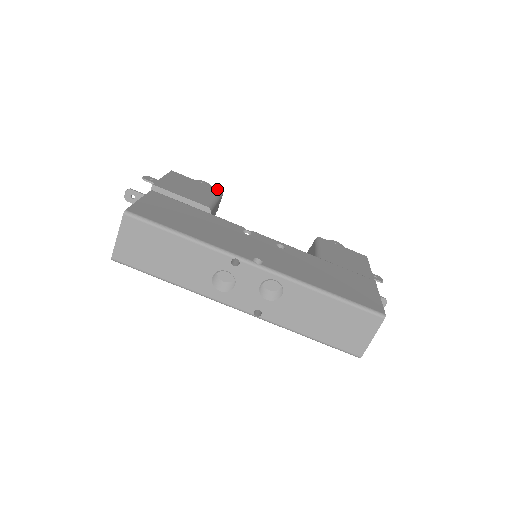
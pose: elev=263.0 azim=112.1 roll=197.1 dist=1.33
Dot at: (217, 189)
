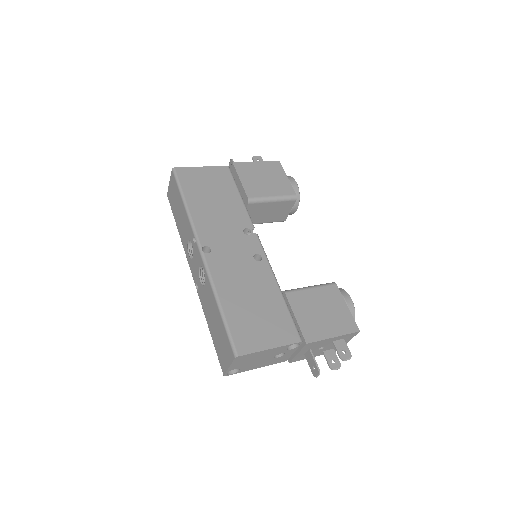
Dot at: (295, 192)
